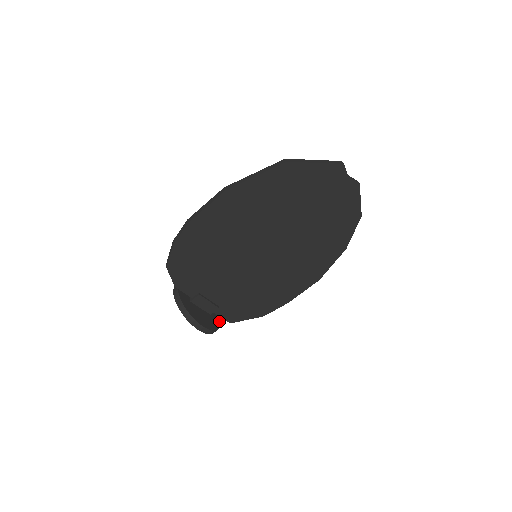
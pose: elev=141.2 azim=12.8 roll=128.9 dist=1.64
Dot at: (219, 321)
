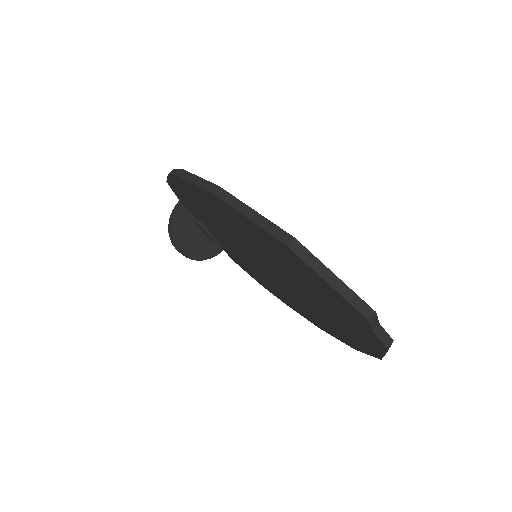
Dot at: (219, 251)
